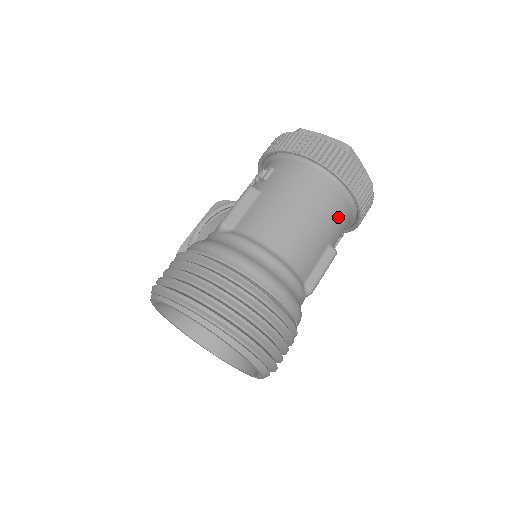
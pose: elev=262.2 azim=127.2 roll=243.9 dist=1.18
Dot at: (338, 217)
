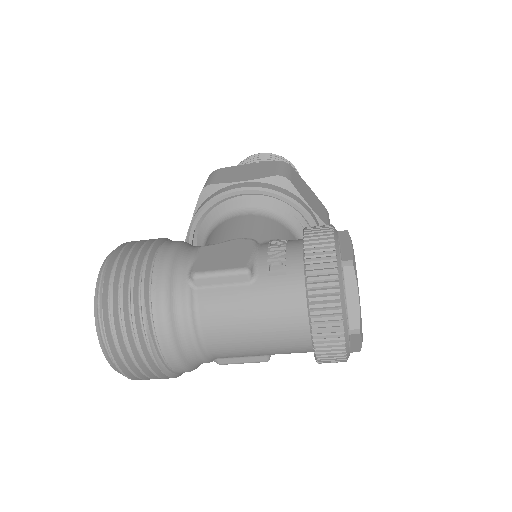
Dot at: (291, 352)
